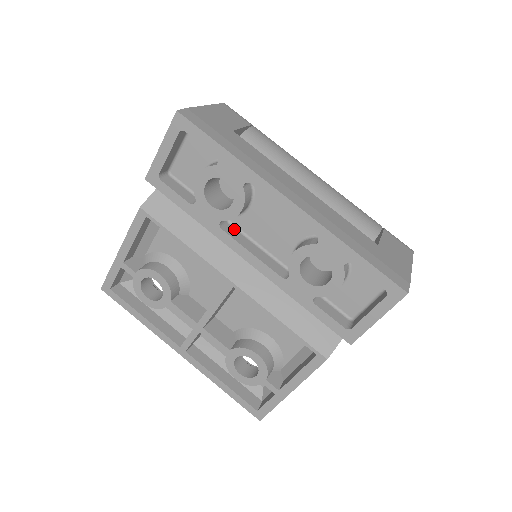
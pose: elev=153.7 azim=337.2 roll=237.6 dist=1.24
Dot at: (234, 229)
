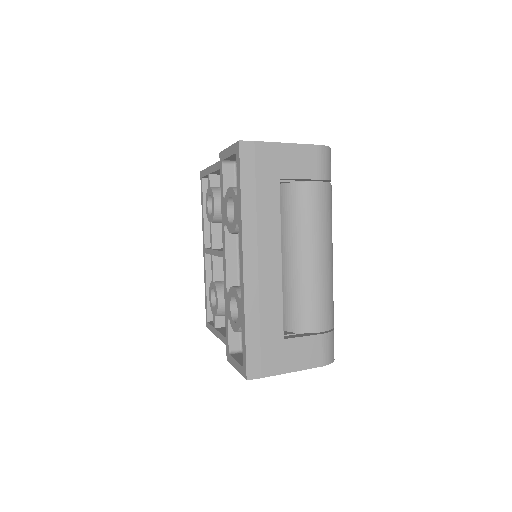
Dot at: (235, 234)
